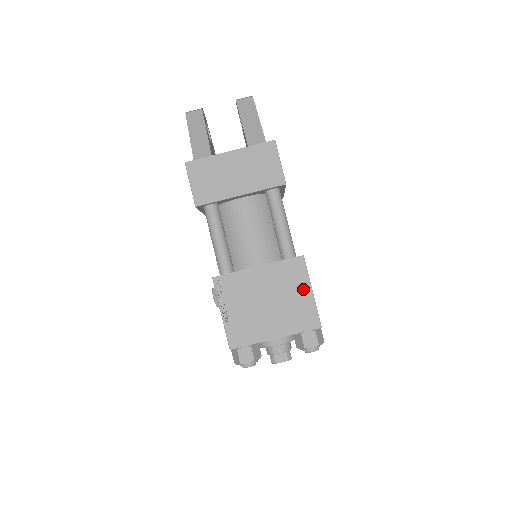
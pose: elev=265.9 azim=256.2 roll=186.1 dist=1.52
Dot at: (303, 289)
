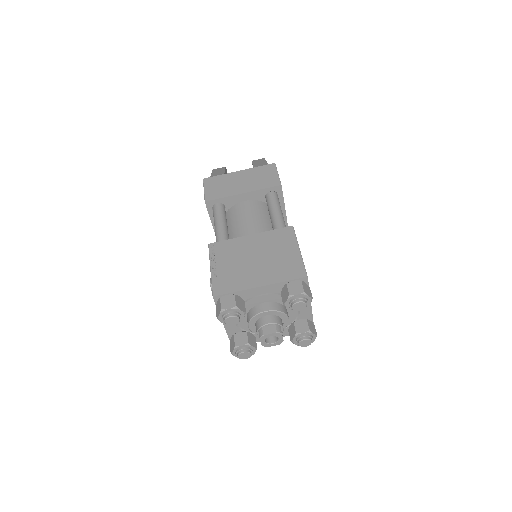
Dot at: (291, 248)
